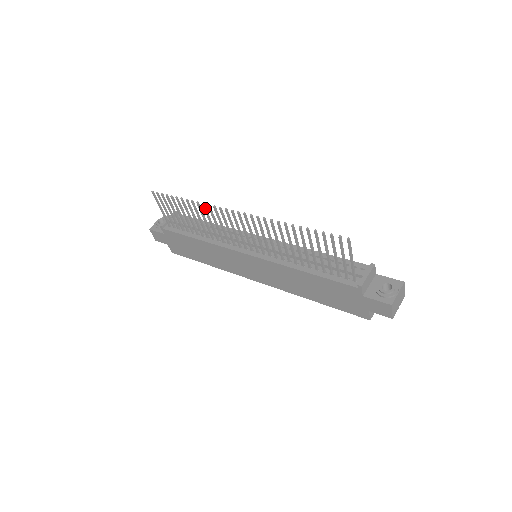
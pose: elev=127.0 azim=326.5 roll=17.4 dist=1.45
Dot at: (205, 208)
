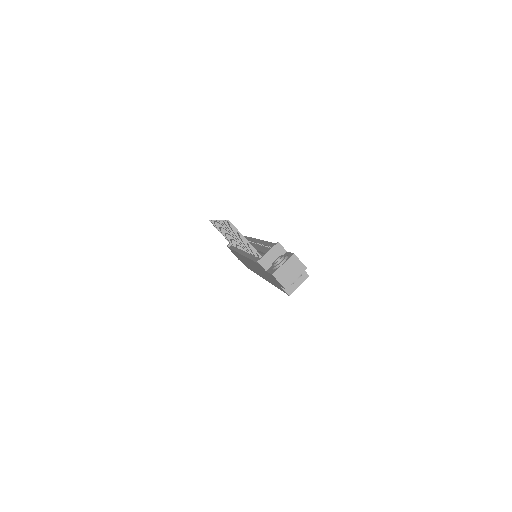
Dot at: occluded
